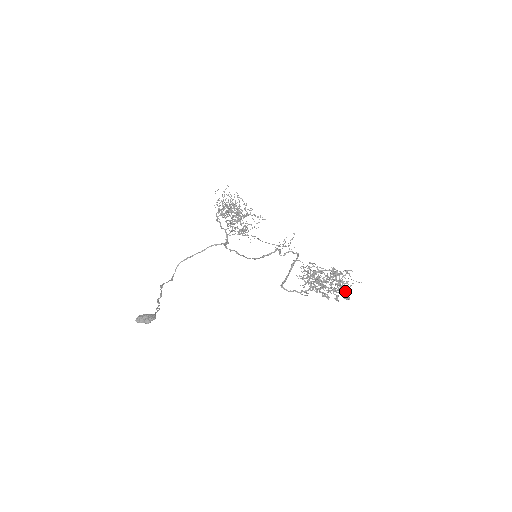
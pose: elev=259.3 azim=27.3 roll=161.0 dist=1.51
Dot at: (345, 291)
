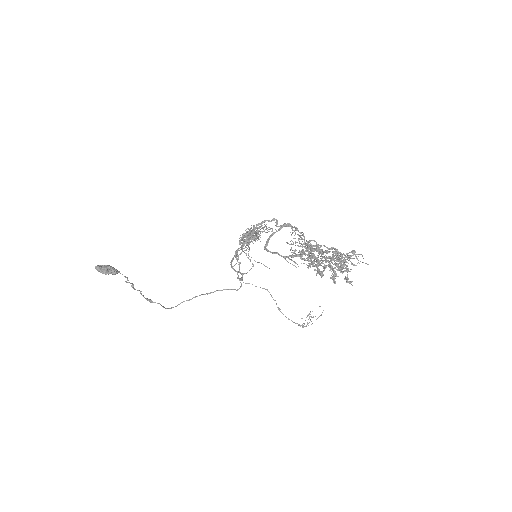
Dot at: (345, 267)
